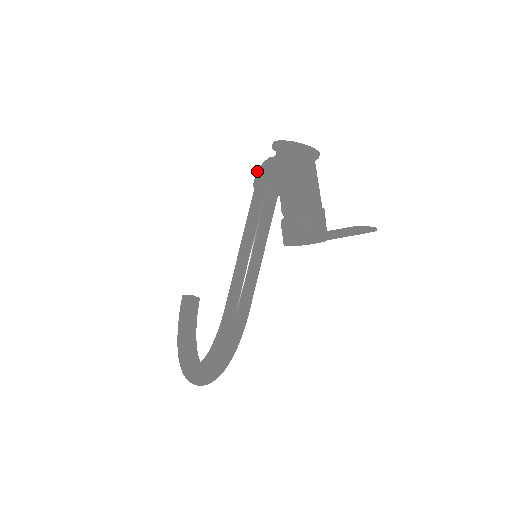
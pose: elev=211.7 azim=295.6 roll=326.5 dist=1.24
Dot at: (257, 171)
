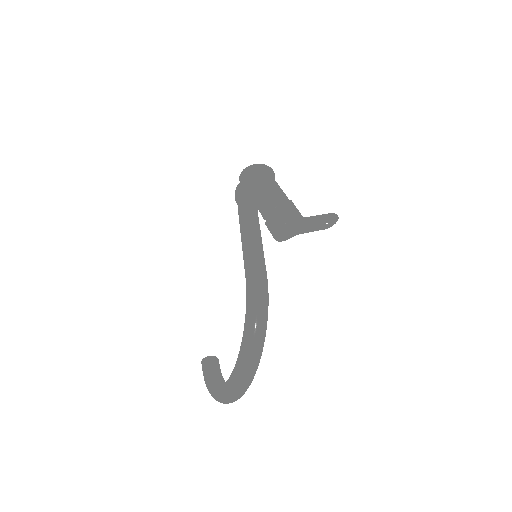
Dot at: (235, 190)
